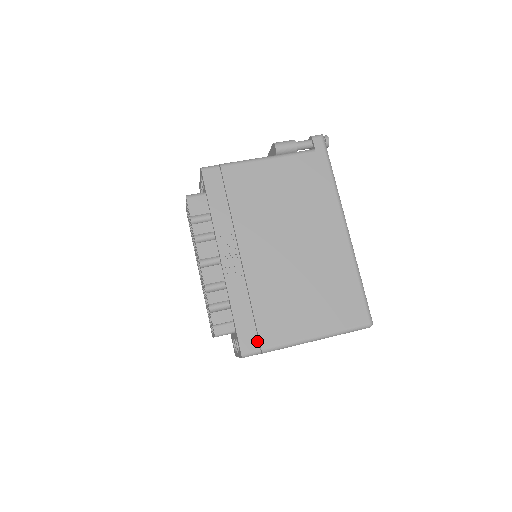
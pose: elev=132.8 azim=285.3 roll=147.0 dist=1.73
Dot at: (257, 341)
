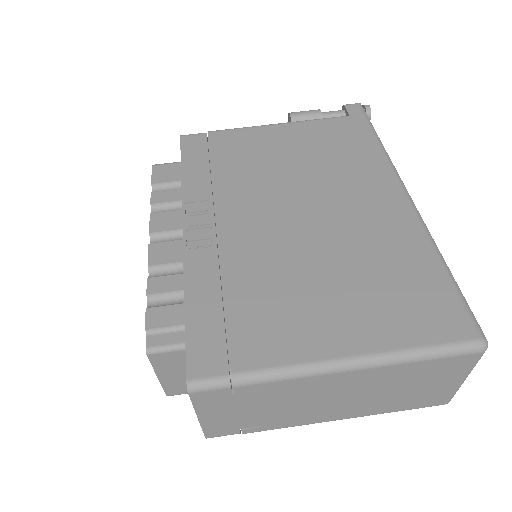
Dot at: (225, 358)
